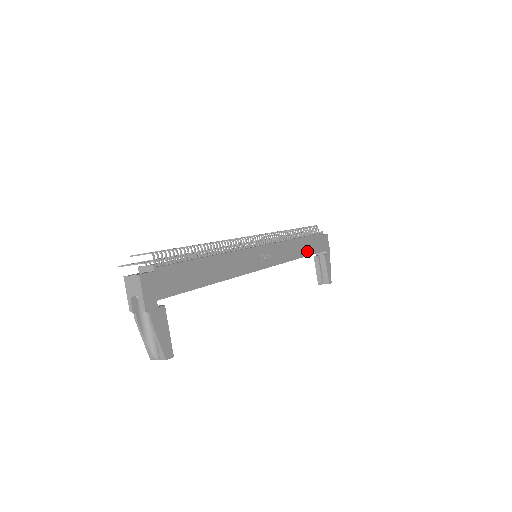
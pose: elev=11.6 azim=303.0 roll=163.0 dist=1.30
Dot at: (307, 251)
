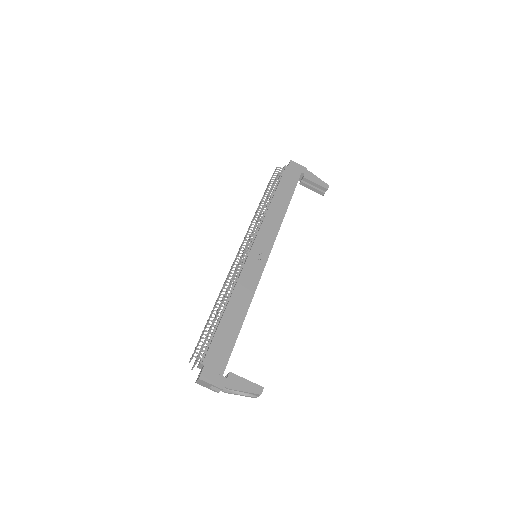
Dot at: (287, 198)
